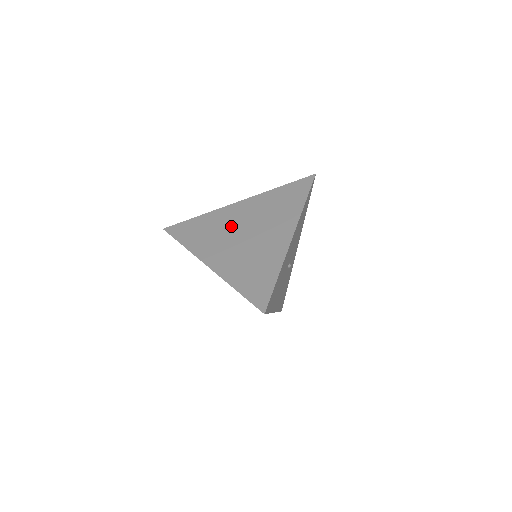
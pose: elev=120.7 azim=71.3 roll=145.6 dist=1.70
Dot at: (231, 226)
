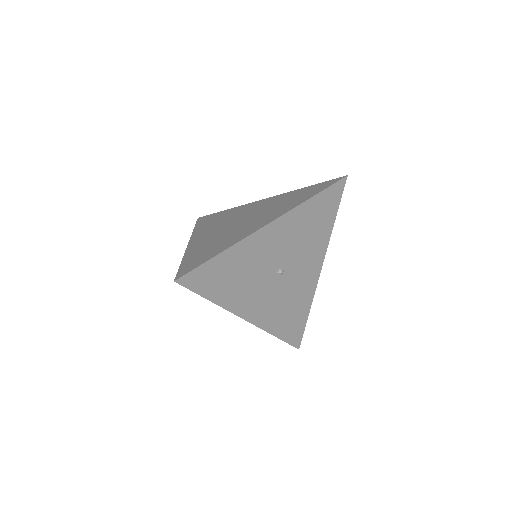
Dot at: (237, 216)
